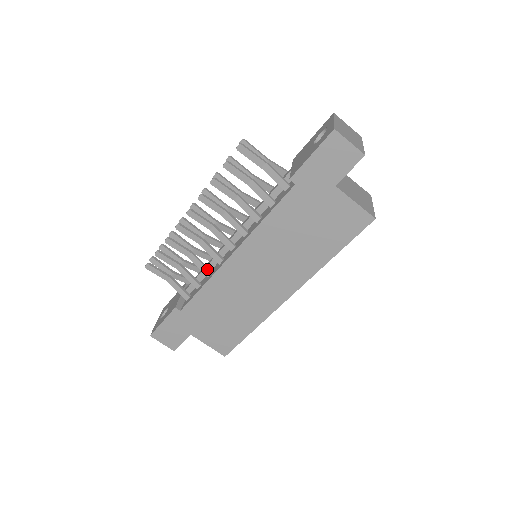
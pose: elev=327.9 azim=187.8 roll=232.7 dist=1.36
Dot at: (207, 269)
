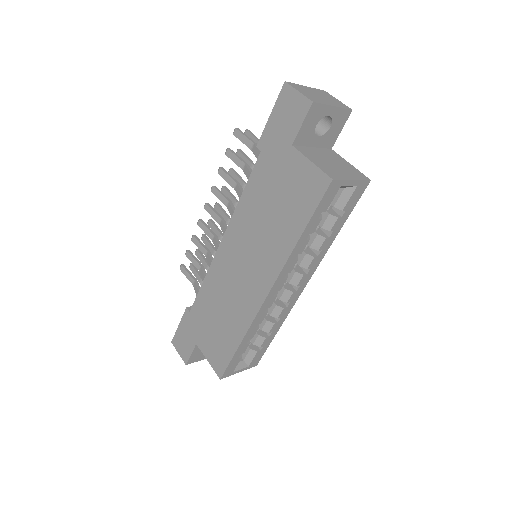
Dot at: occluded
